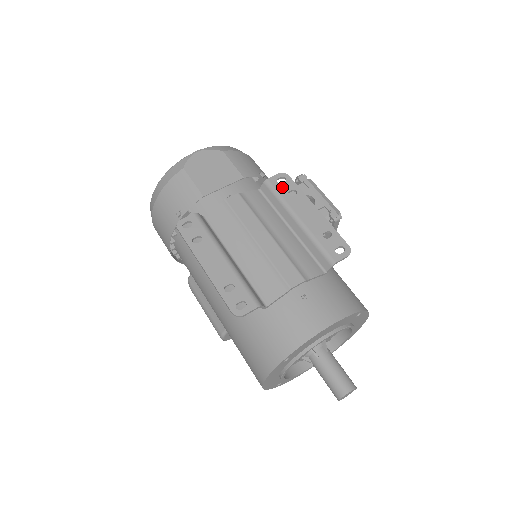
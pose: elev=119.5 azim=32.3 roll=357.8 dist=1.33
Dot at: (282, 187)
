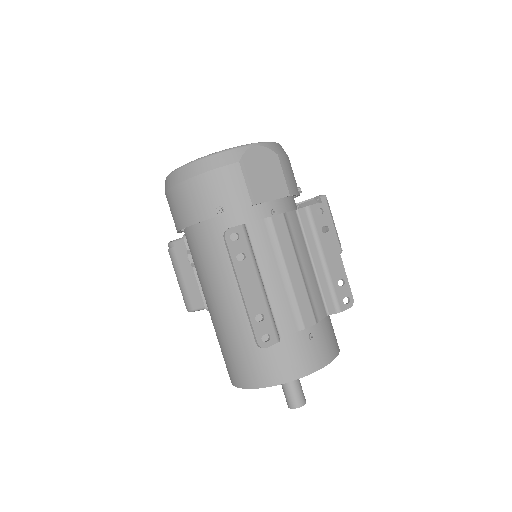
Dot at: (319, 220)
